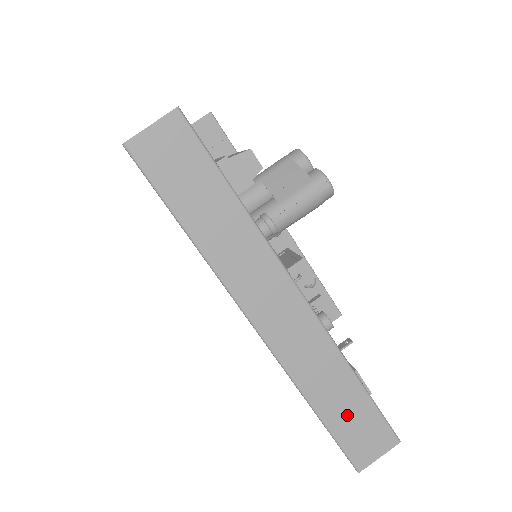
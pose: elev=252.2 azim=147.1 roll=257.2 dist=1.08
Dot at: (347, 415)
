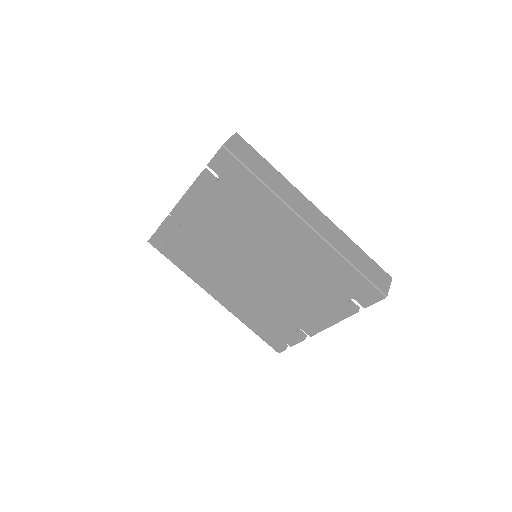
Dot at: (365, 265)
